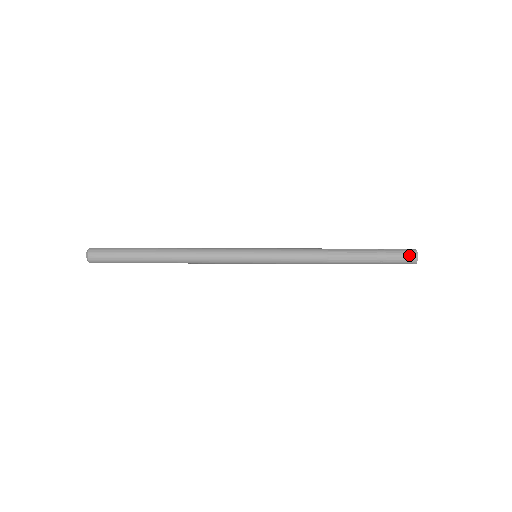
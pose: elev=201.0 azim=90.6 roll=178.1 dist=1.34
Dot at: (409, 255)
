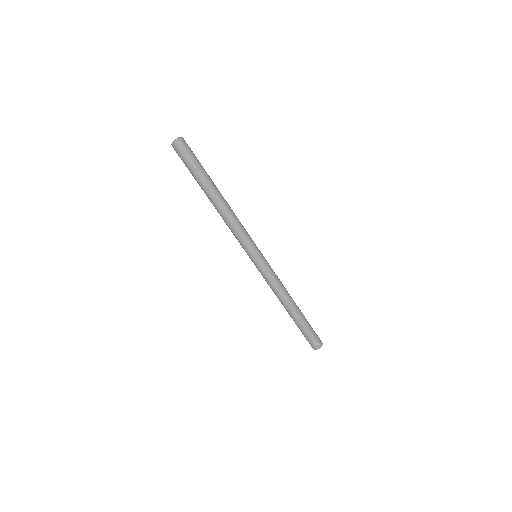
Dot at: (318, 337)
